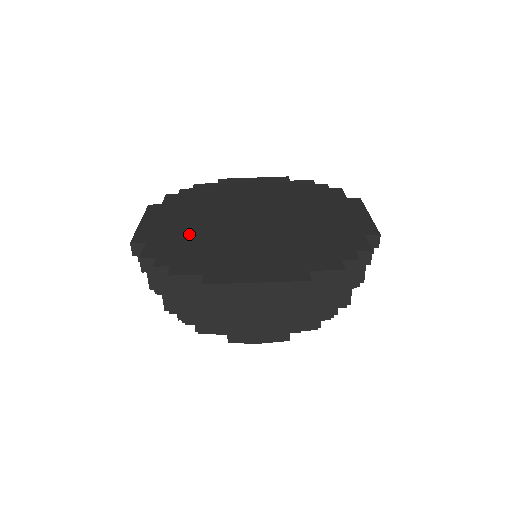
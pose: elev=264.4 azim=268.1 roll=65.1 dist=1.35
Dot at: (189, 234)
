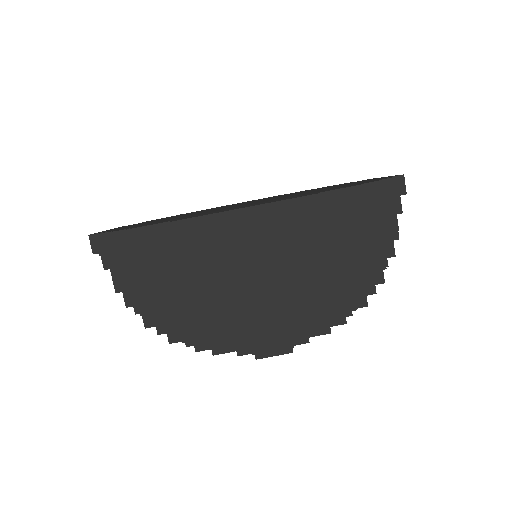
Dot at: occluded
